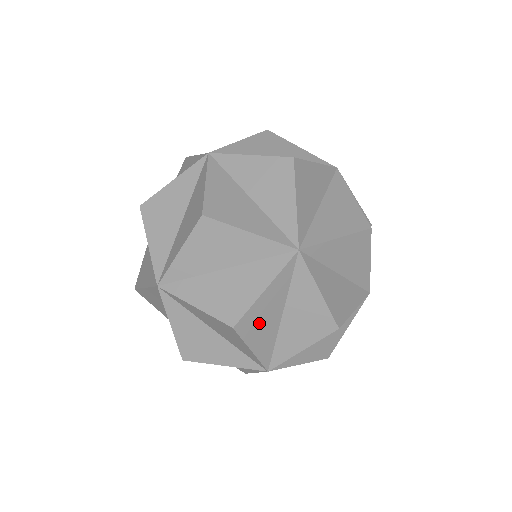
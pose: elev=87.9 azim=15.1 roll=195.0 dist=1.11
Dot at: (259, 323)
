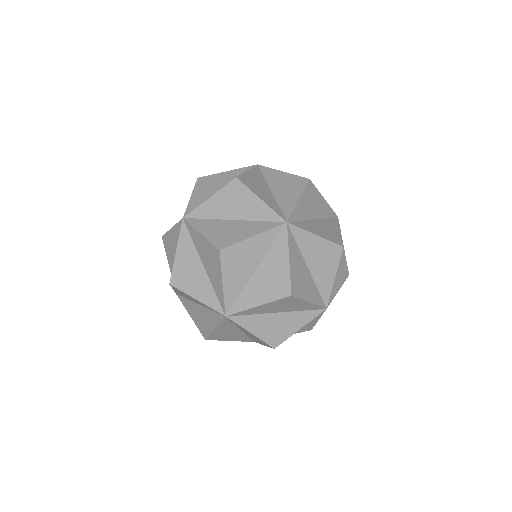
Dot at: (238, 262)
